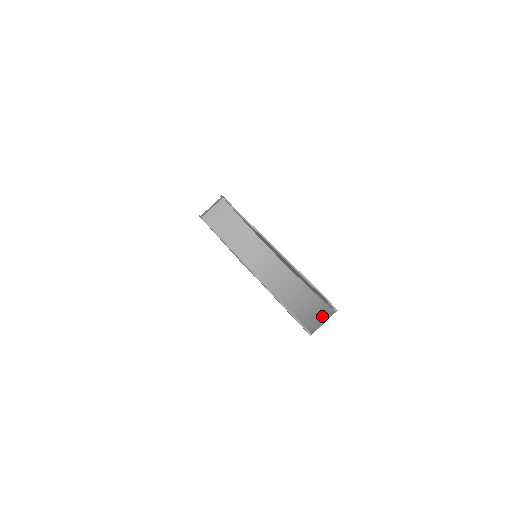
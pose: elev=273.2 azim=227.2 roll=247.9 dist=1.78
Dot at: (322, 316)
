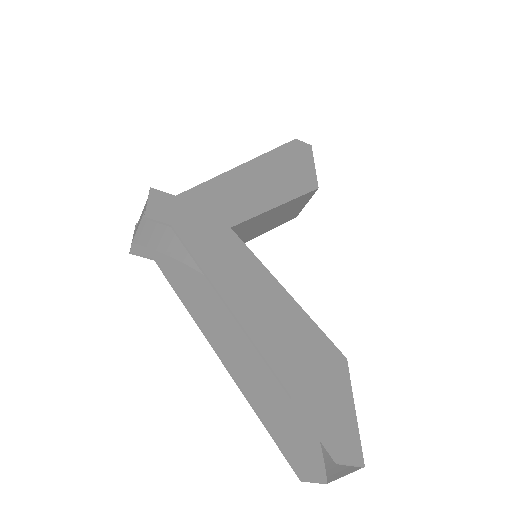
Dot at: occluded
